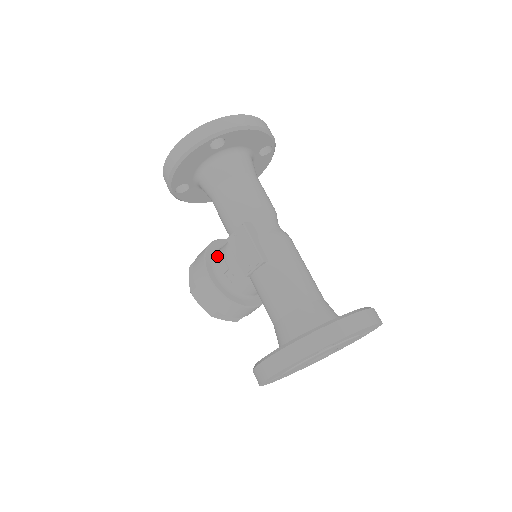
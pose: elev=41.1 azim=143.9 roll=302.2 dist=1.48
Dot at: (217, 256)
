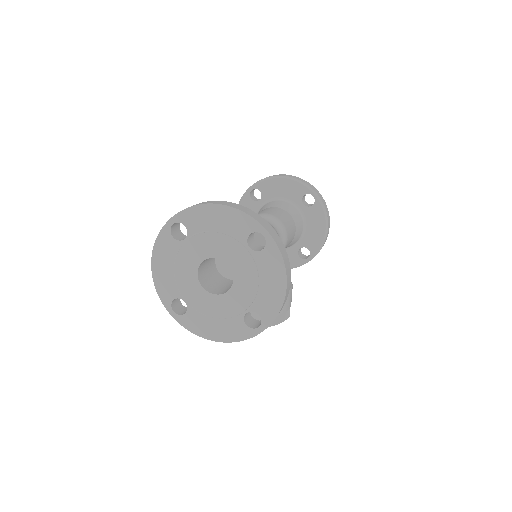
Dot at: occluded
